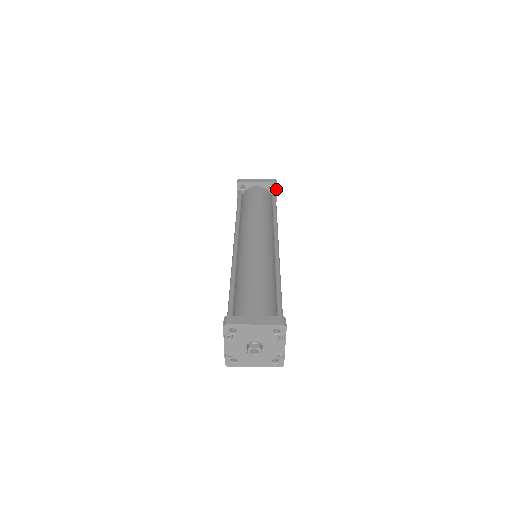
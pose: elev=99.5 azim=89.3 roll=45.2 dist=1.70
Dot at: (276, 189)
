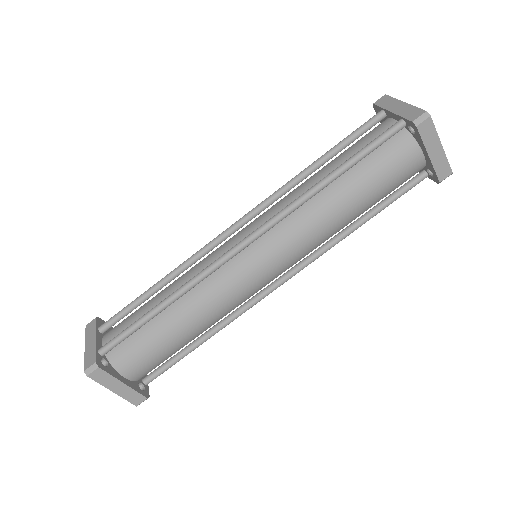
Dot at: (432, 179)
